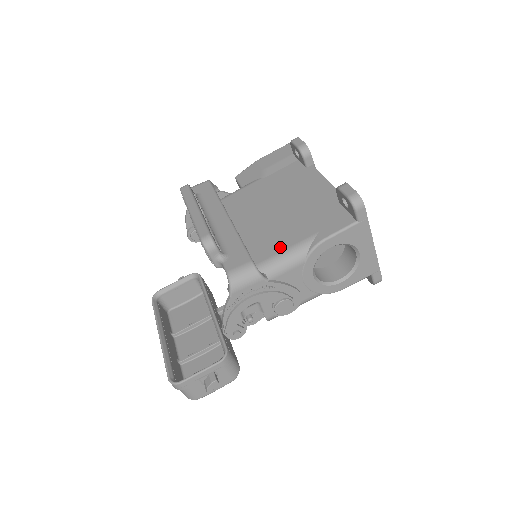
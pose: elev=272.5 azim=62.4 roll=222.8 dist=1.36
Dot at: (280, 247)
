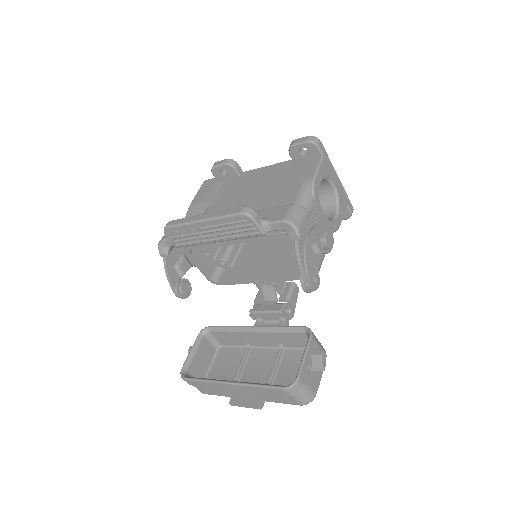
Dot at: (289, 203)
